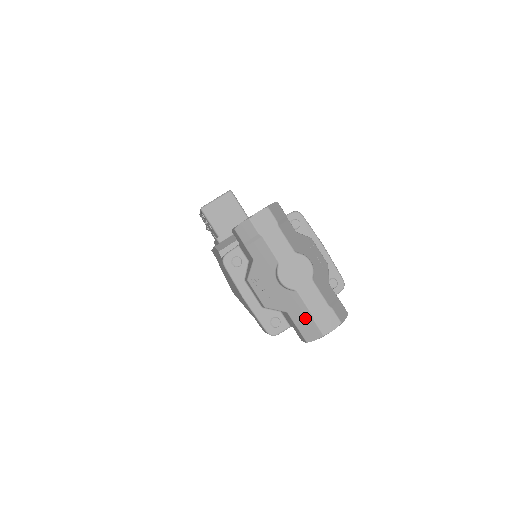
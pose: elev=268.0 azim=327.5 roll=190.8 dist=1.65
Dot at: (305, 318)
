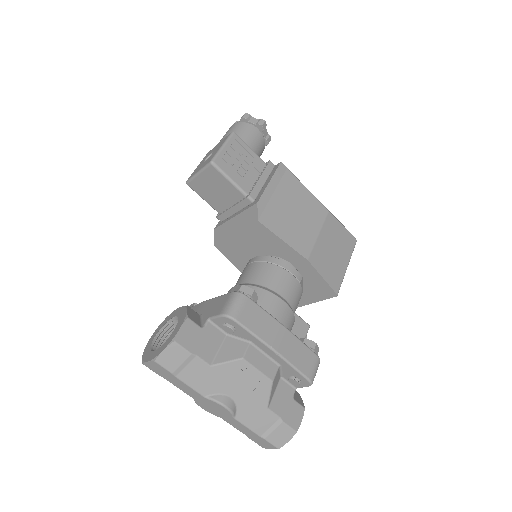
Dot at: occluded
